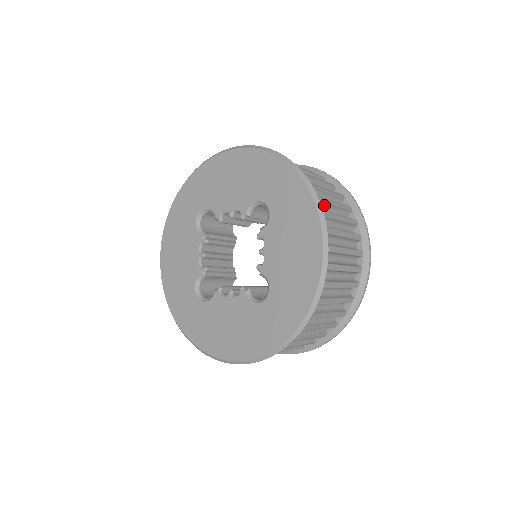
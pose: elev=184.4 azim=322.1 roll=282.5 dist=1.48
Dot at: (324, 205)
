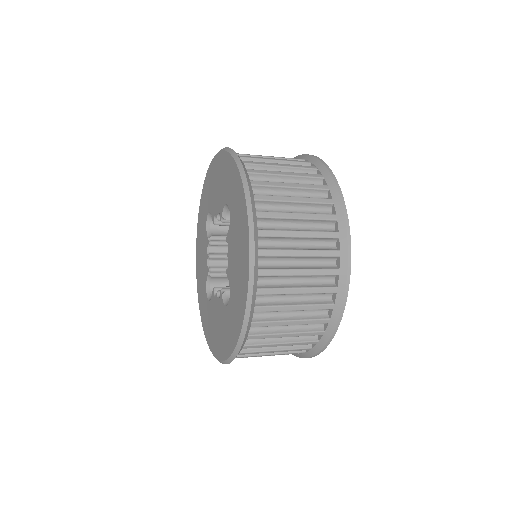
Dot at: (276, 204)
